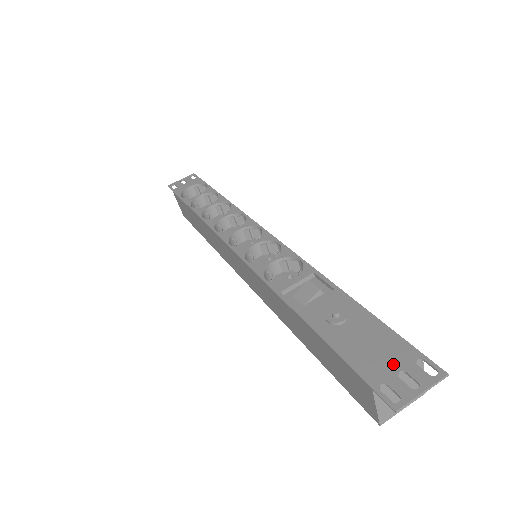
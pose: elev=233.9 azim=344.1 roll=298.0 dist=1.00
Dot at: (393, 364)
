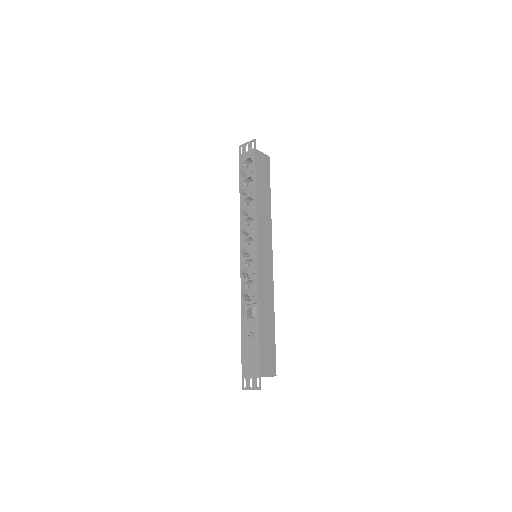
Dot at: (251, 373)
